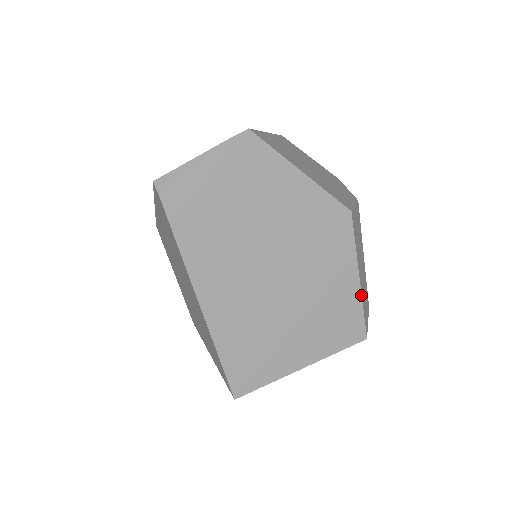
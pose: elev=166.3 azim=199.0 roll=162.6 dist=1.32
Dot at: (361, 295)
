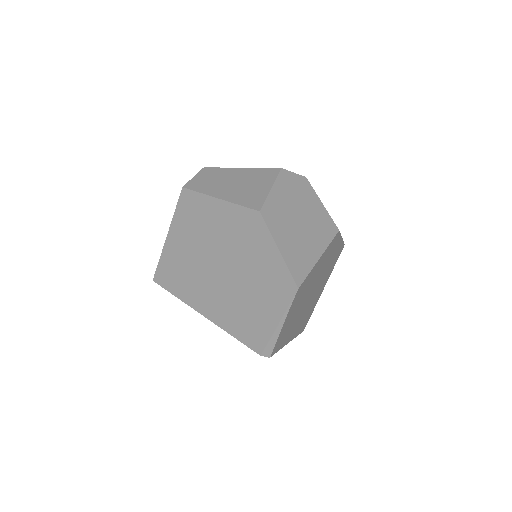
Dot at: occluded
